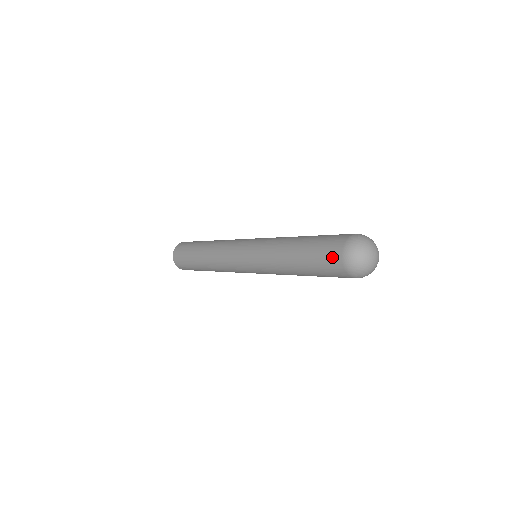
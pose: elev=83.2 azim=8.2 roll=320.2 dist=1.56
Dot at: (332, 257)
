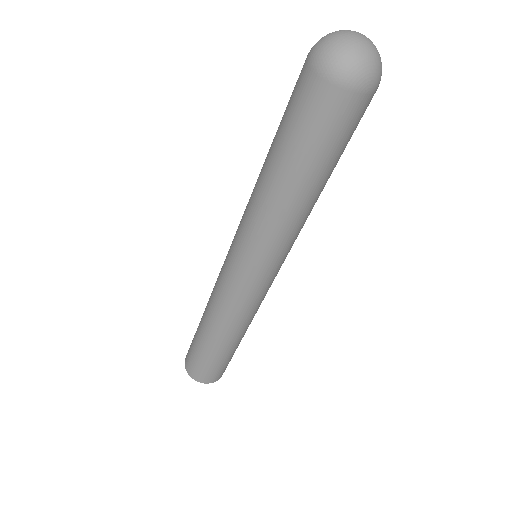
Dot at: (303, 89)
